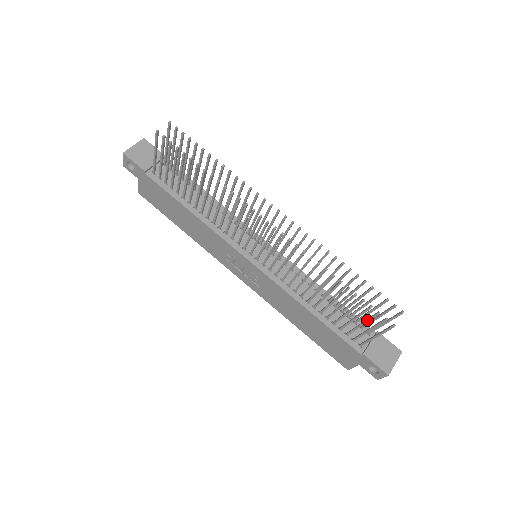
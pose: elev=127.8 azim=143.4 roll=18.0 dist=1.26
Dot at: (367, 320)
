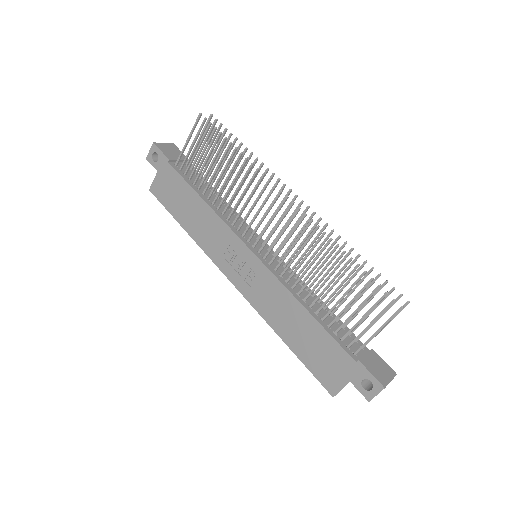
Dot at: (371, 307)
